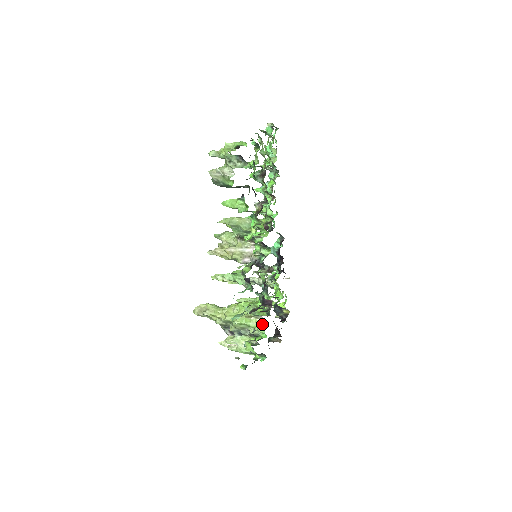
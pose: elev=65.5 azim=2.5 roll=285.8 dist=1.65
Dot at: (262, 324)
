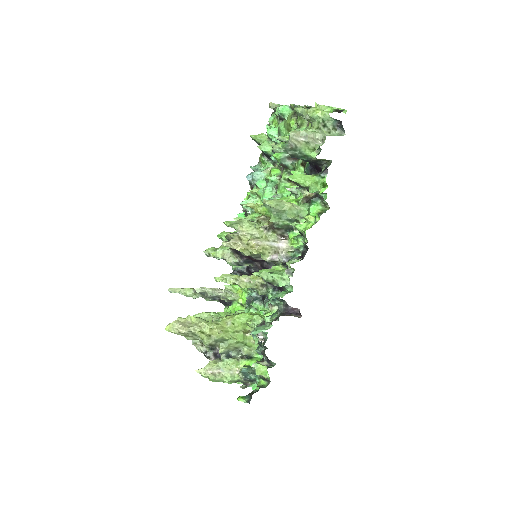
Dot at: occluded
